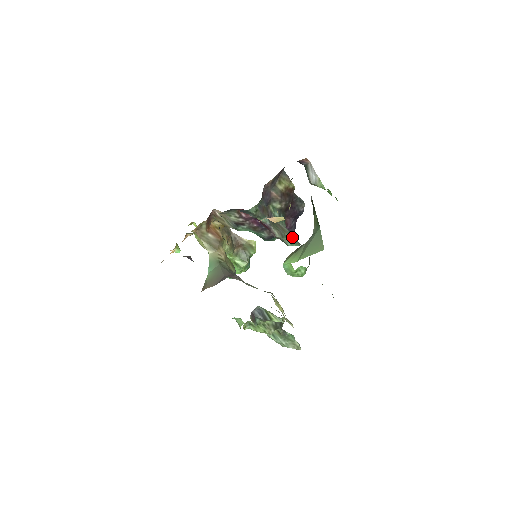
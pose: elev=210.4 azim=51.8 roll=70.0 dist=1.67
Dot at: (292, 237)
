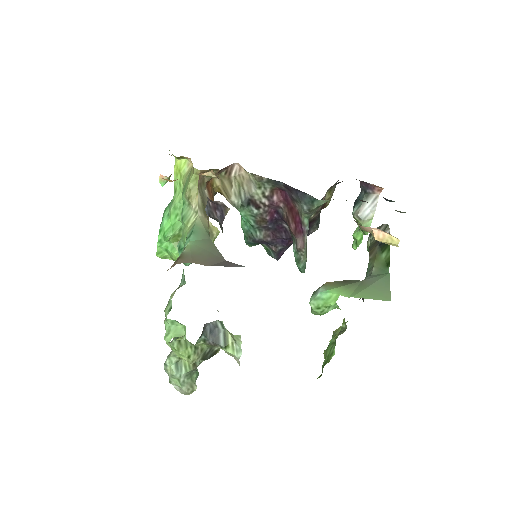
Dot at: occluded
